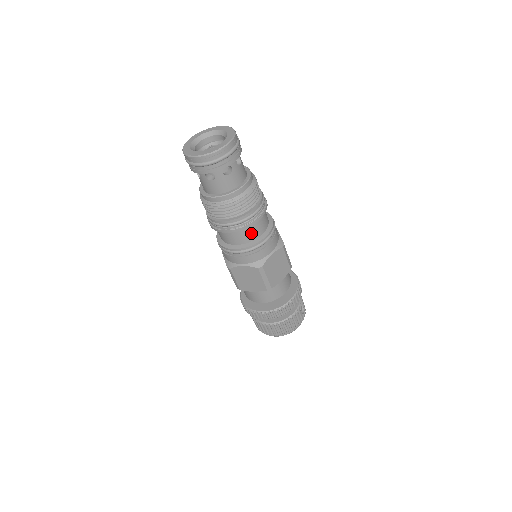
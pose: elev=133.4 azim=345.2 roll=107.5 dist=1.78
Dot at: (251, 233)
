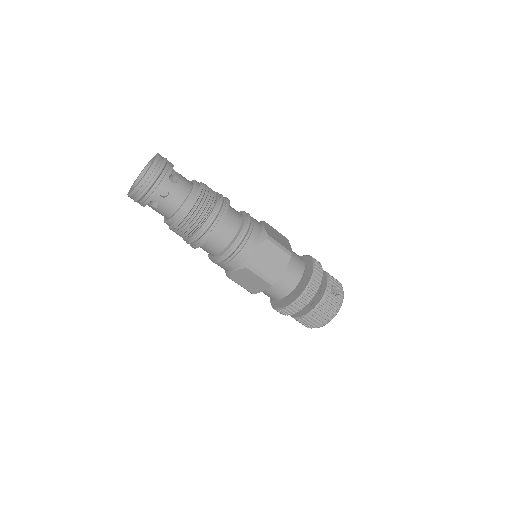
Dot at: (222, 238)
